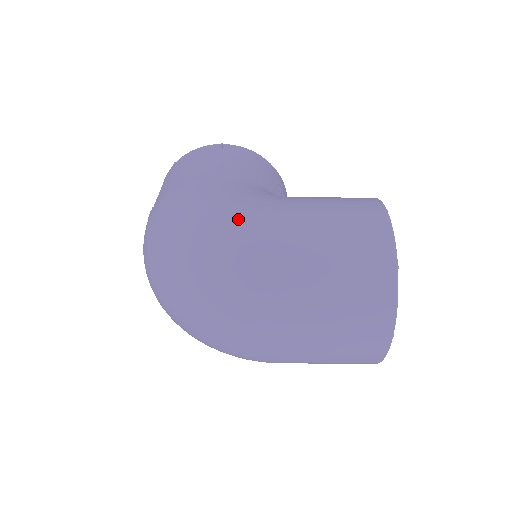
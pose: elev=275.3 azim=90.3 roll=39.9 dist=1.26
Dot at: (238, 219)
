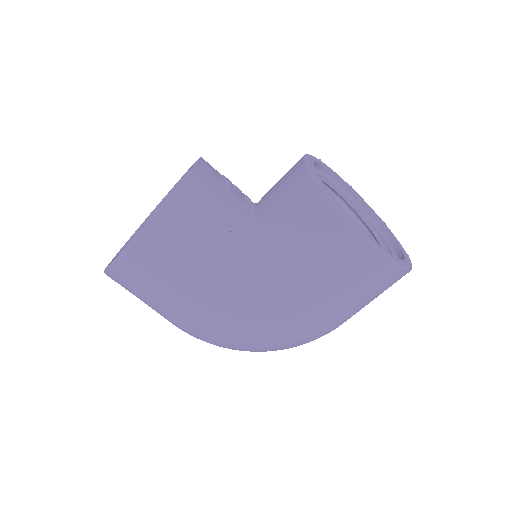
Dot at: (281, 335)
